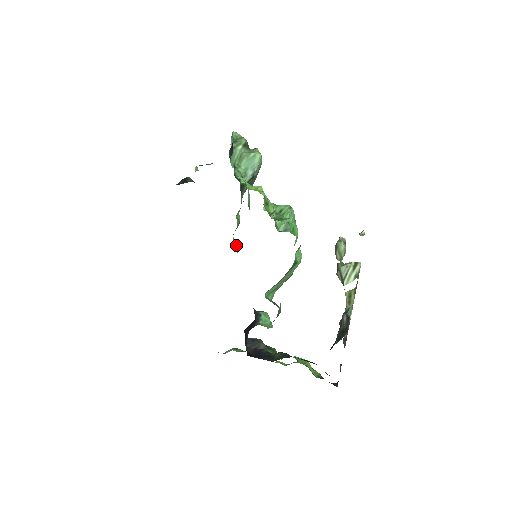
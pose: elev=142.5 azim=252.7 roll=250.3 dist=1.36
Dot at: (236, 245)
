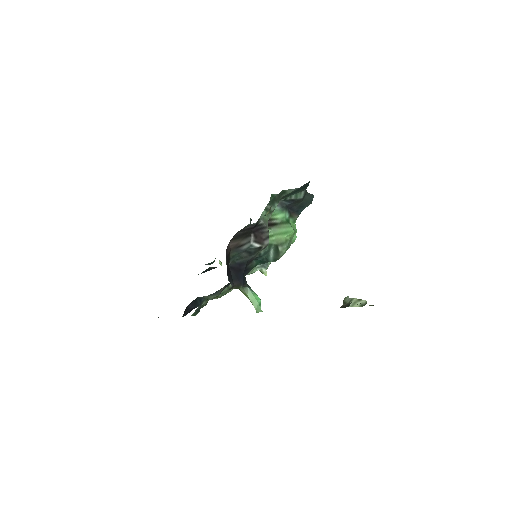
Dot at: occluded
